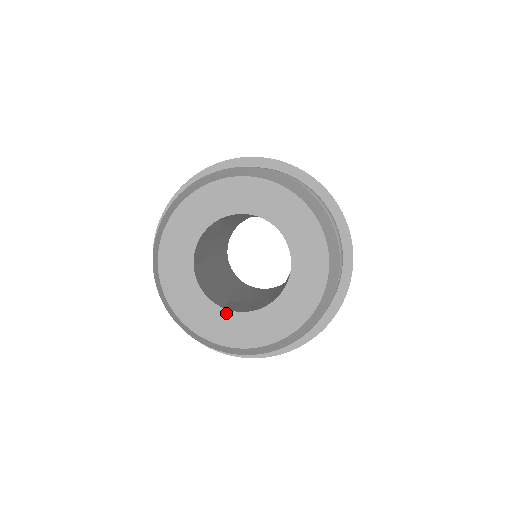
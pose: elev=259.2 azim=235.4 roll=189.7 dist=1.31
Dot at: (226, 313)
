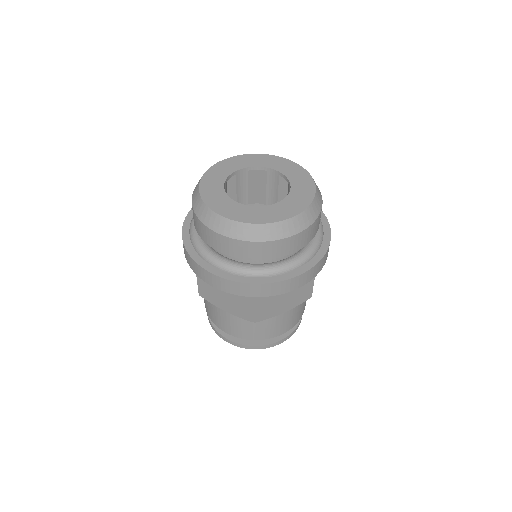
Dot at: (228, 198)
